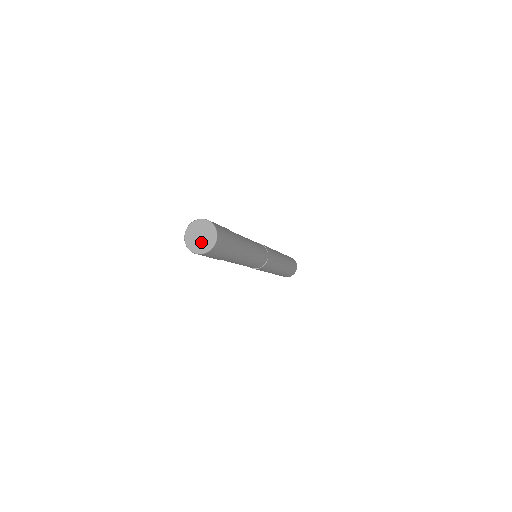
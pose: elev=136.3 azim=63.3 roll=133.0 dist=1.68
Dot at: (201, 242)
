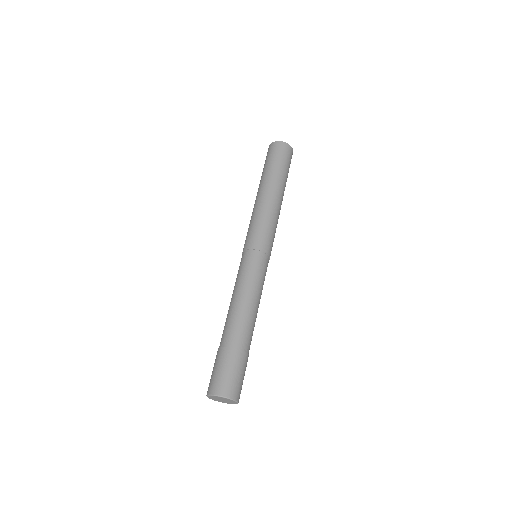
Dot at: (224, 402)
